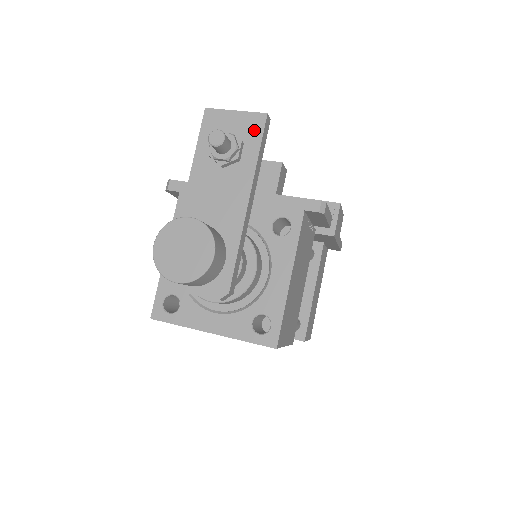
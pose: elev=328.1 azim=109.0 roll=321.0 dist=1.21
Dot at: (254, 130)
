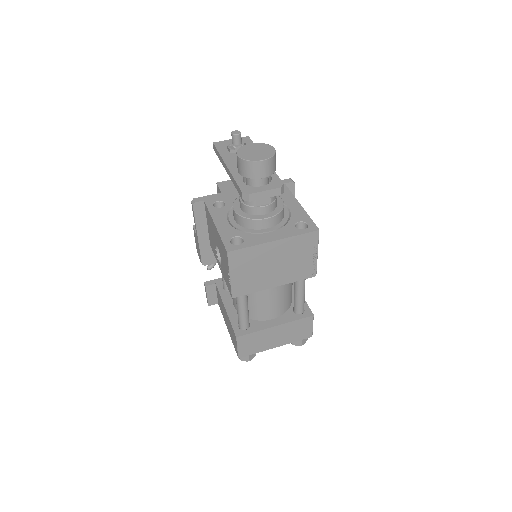
Dot at: (246, 141)
